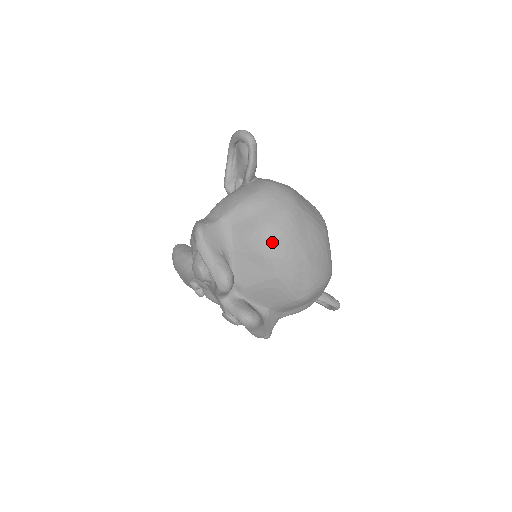
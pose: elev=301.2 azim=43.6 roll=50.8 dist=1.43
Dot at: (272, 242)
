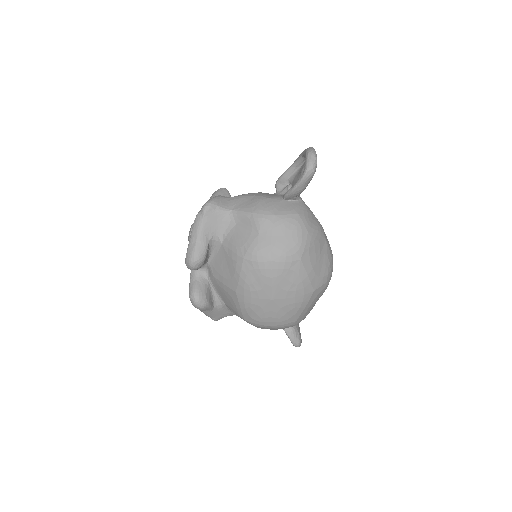
Dot at: (249, 266)
